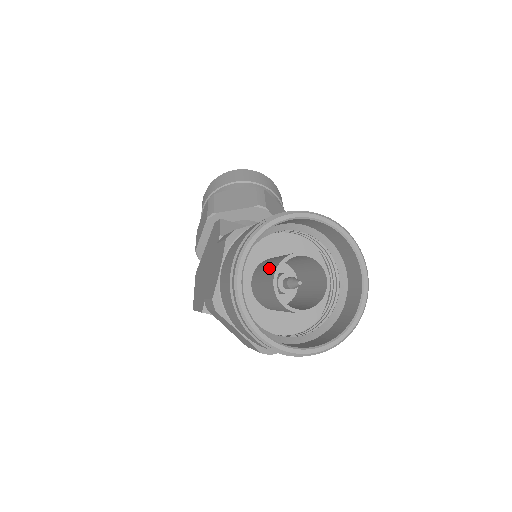
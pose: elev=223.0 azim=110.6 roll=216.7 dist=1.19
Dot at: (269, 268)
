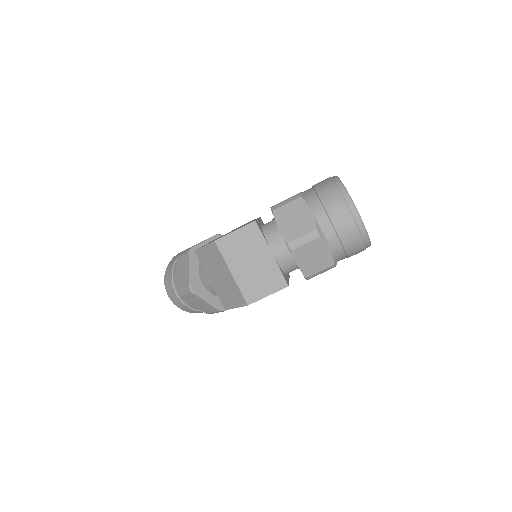
Dot at: occluded
